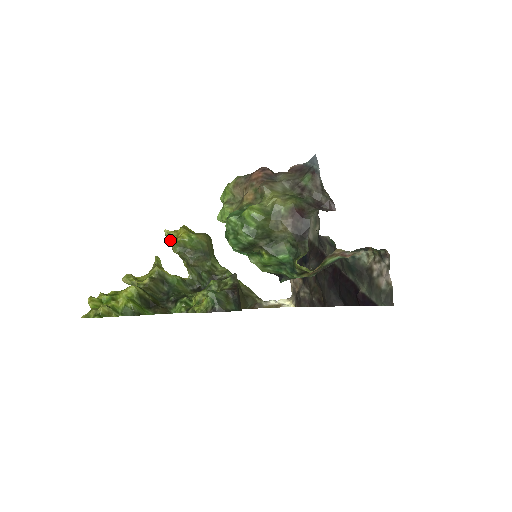
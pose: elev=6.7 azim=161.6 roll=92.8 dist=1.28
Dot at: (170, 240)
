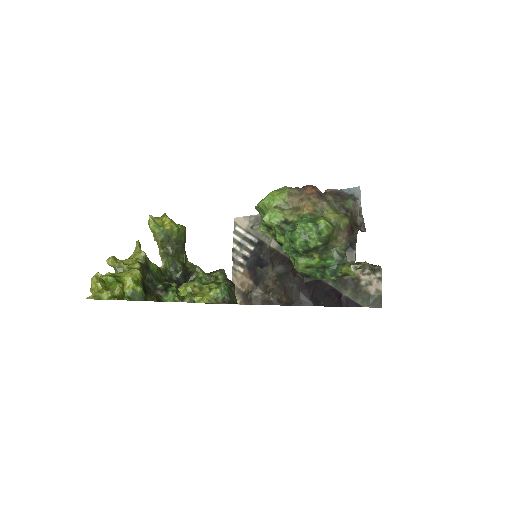
Dot at: (155, 227)
